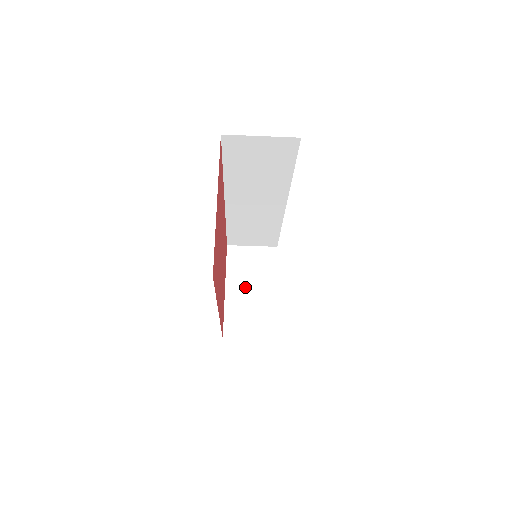
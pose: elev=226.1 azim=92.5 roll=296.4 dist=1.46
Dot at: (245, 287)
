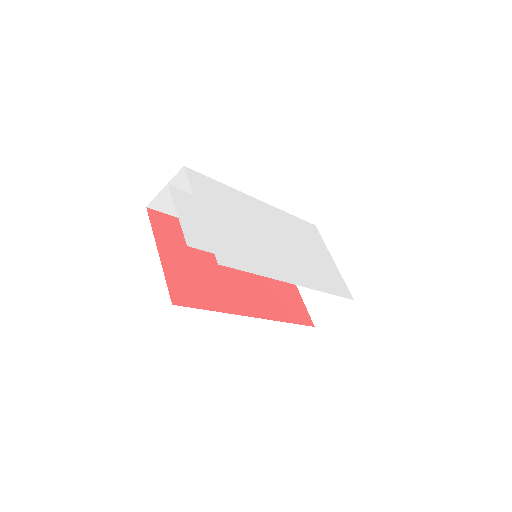
Dot at: occluded
